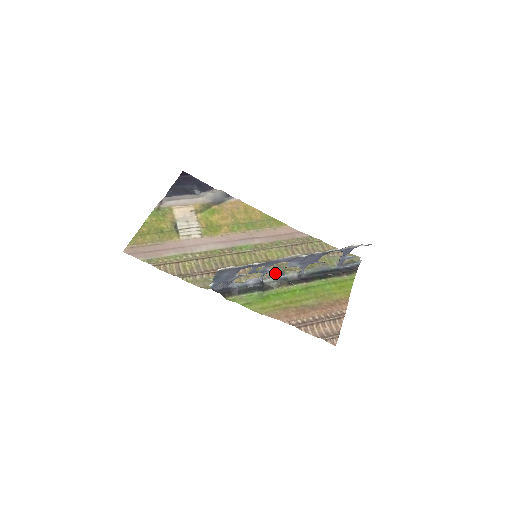
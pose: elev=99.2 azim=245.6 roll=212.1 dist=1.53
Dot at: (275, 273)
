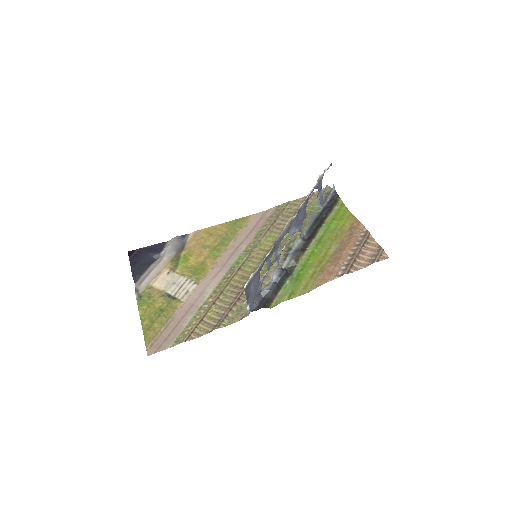
Dot at: (284, 254)
